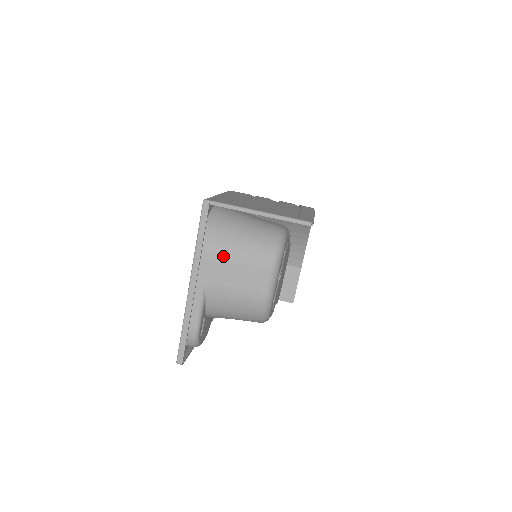
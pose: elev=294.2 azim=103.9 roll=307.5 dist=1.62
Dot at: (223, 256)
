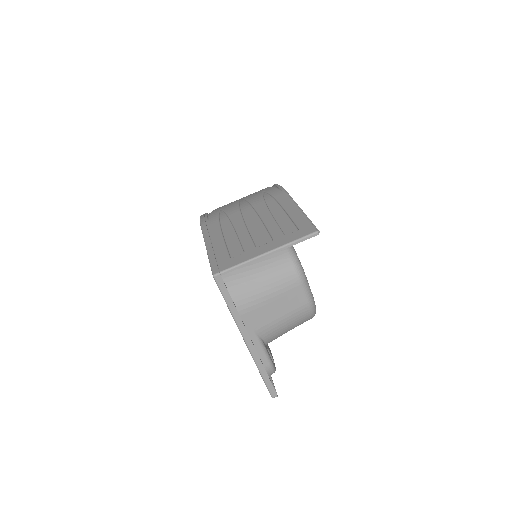
Dot at: (256, 302)
